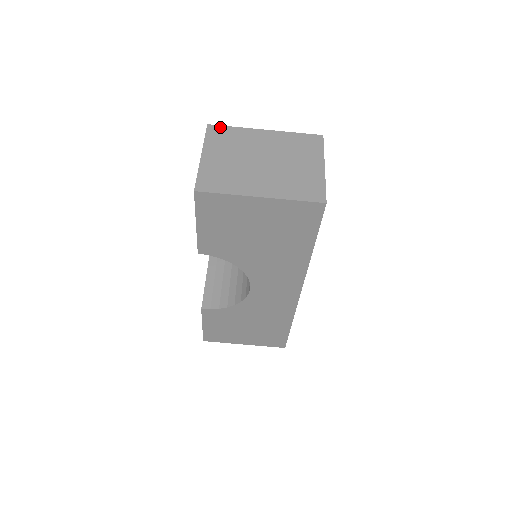
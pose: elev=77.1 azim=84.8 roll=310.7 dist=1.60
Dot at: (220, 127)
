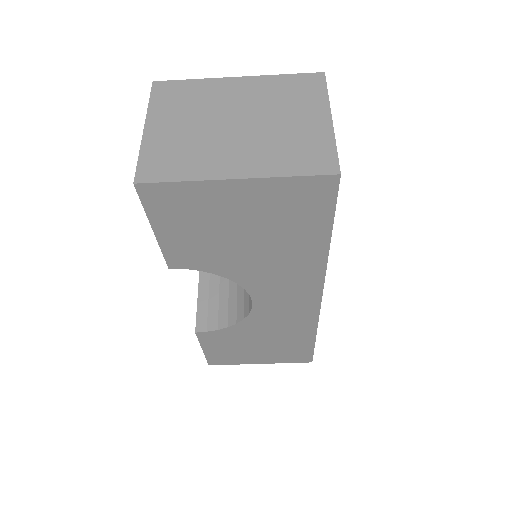
Dot at: (171, 83)
